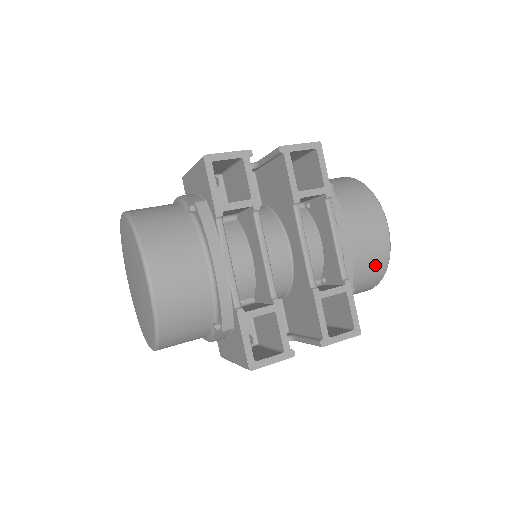
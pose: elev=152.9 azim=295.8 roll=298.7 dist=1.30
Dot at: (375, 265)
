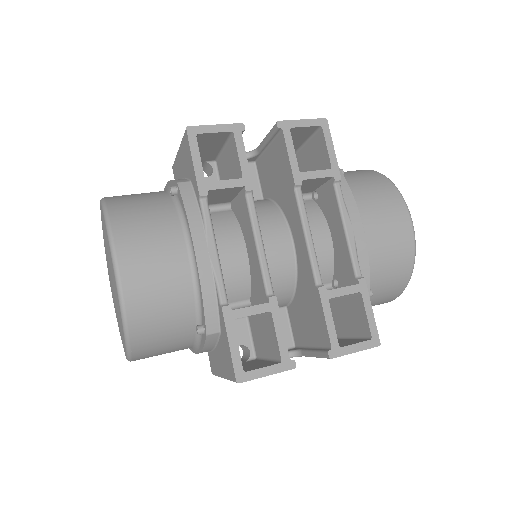
Dot at: (397, 265)
